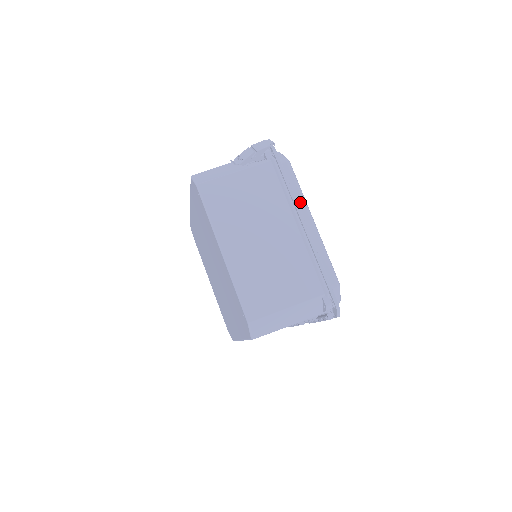
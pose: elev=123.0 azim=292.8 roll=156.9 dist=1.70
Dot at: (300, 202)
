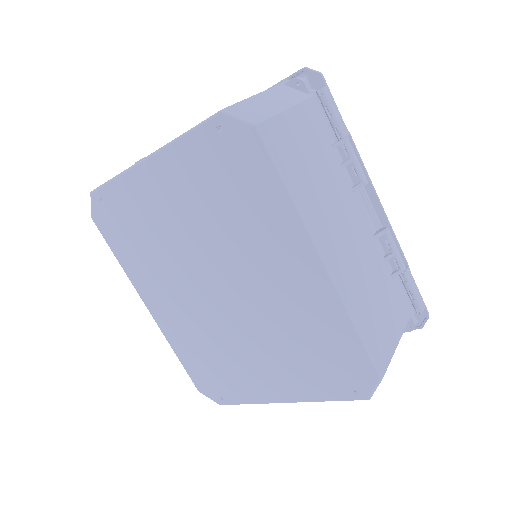
Dot at: occluded
